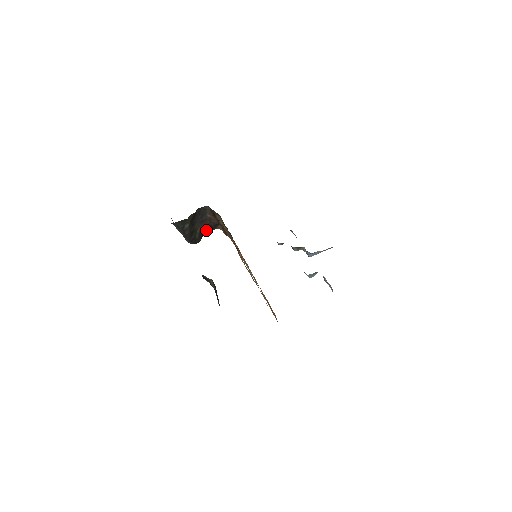
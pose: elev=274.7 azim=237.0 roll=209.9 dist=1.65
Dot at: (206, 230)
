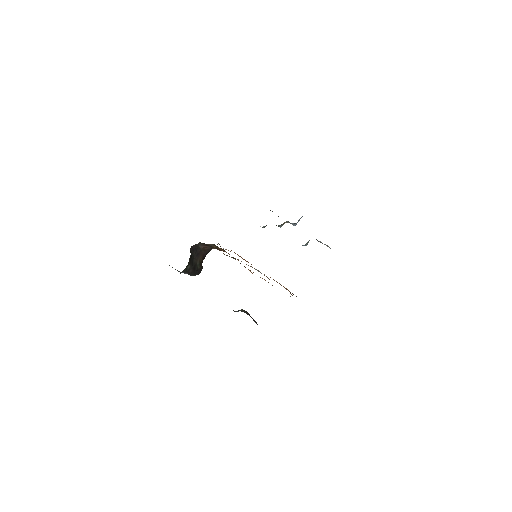
Dot at: (204, 258)
